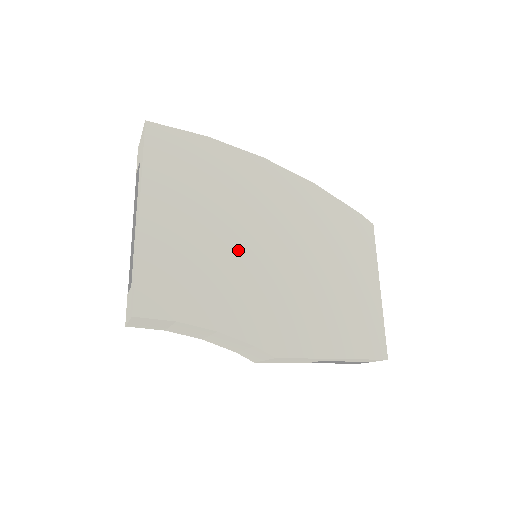
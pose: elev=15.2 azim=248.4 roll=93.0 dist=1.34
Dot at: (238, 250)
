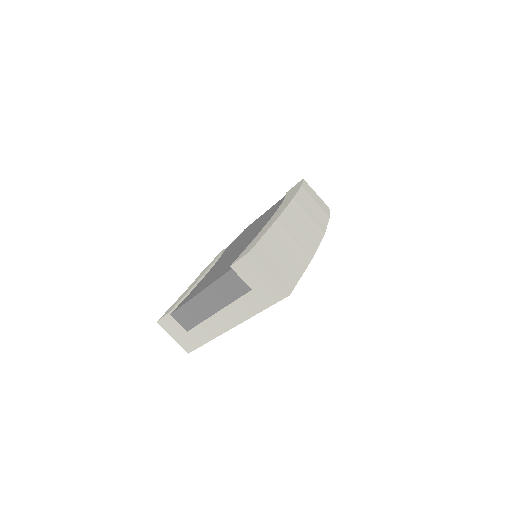
Dot at: occluded
